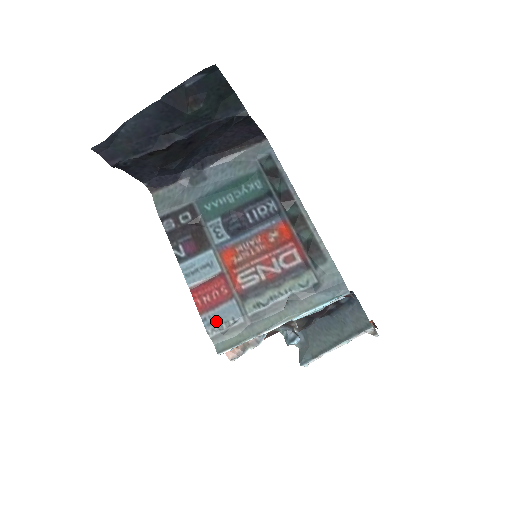
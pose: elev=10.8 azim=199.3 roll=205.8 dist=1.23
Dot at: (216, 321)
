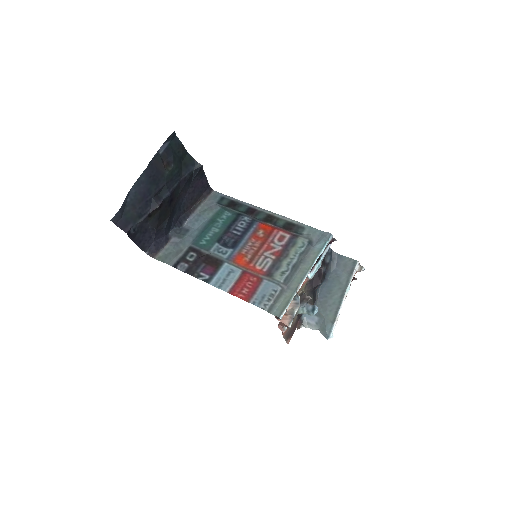
Dot at: (263, 299)
